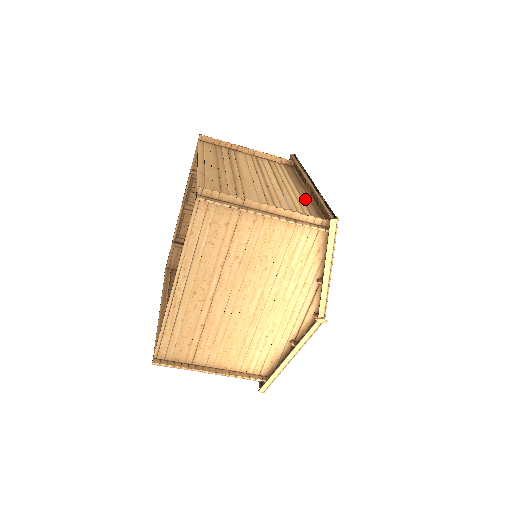
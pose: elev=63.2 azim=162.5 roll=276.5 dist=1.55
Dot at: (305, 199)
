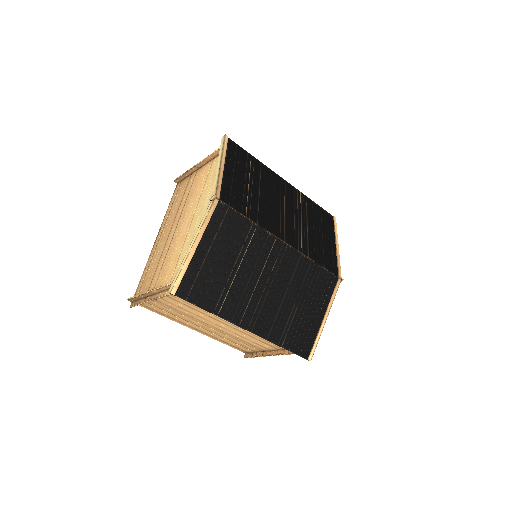
Dot at: occluded
